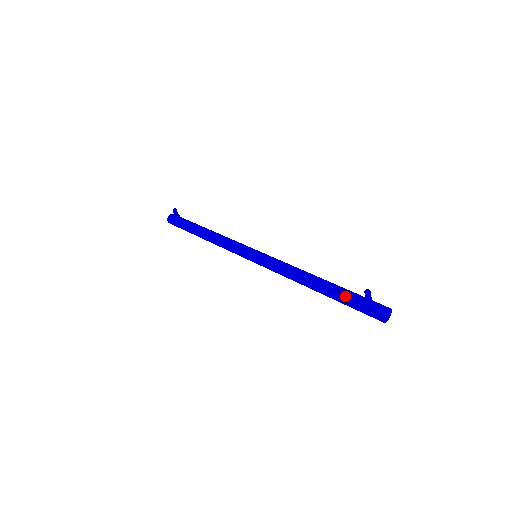
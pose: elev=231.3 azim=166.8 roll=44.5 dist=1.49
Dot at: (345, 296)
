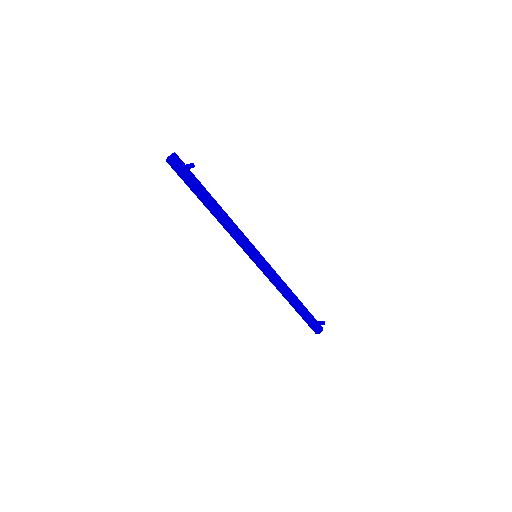
Dot at: (307, 316)
